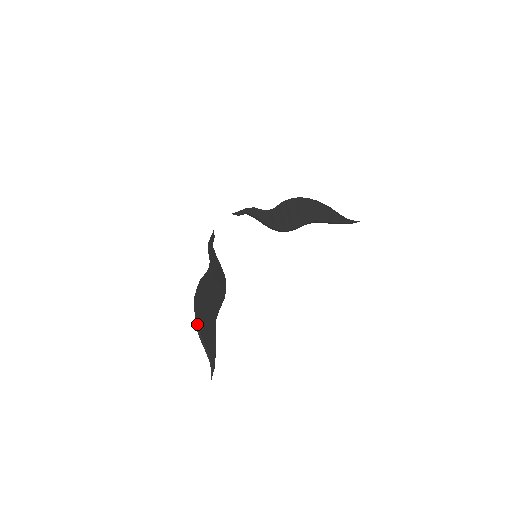
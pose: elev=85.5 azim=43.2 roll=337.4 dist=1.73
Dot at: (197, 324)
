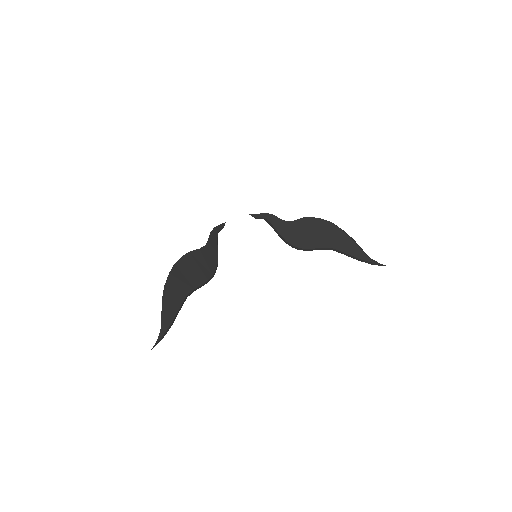
Dot at: (165, 287)
